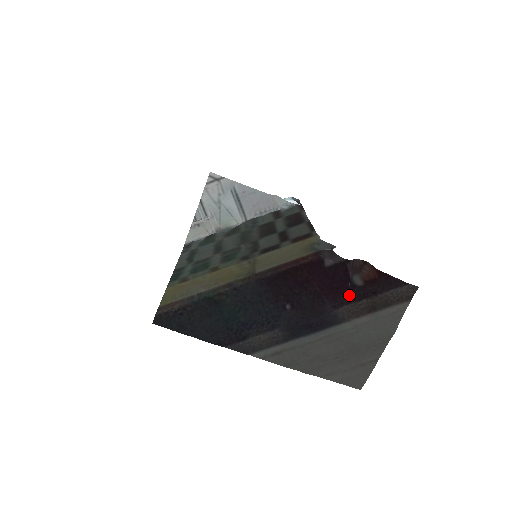
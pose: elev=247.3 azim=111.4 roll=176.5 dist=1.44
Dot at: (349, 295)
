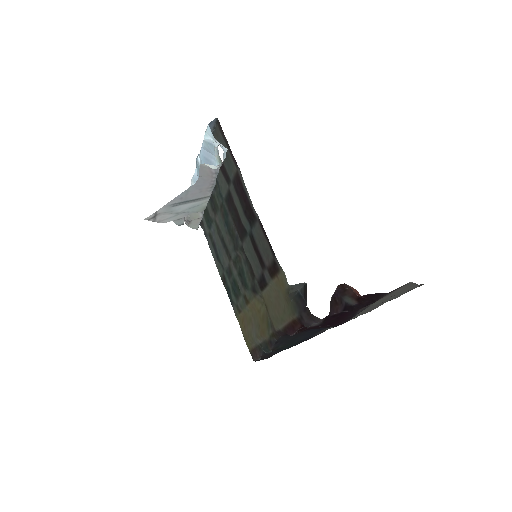
Dot at: (354, 311)
